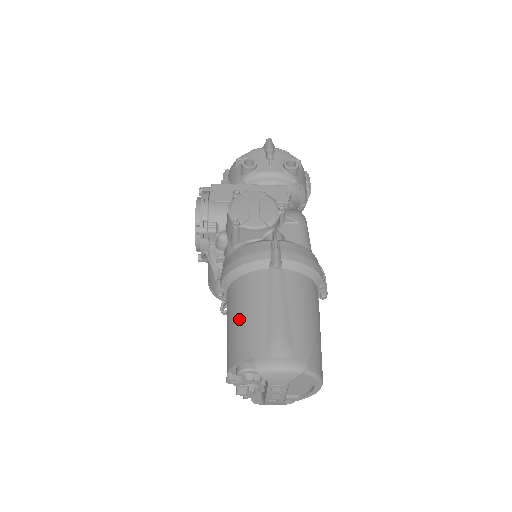
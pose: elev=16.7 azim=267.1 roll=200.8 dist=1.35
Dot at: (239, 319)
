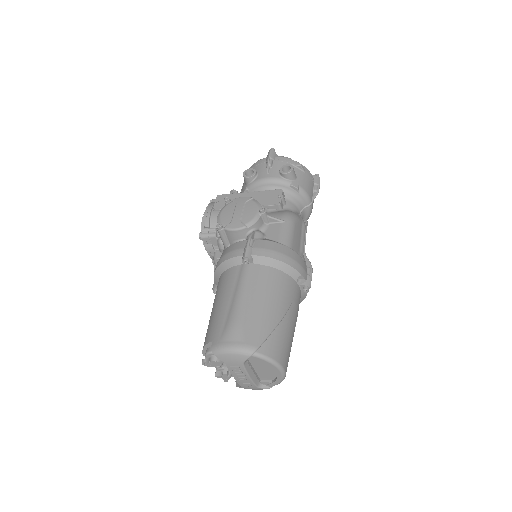
Dot at: (213, 309)
